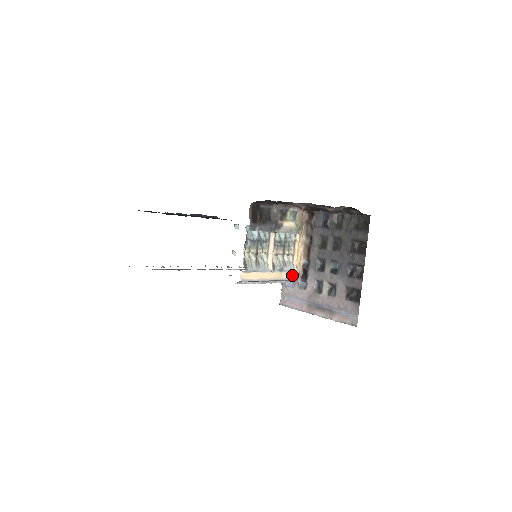
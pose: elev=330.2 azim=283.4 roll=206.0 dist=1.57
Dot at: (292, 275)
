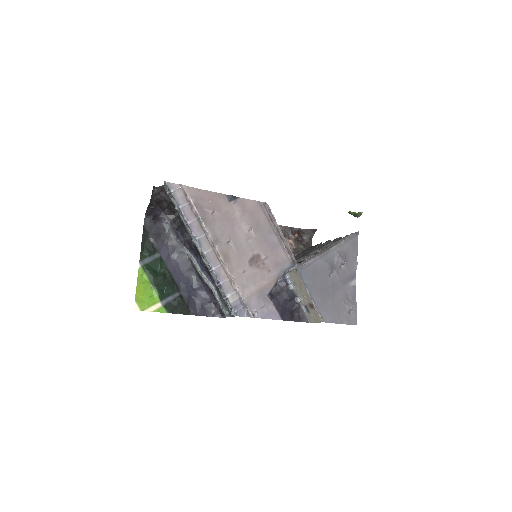
Dot at: occluded
